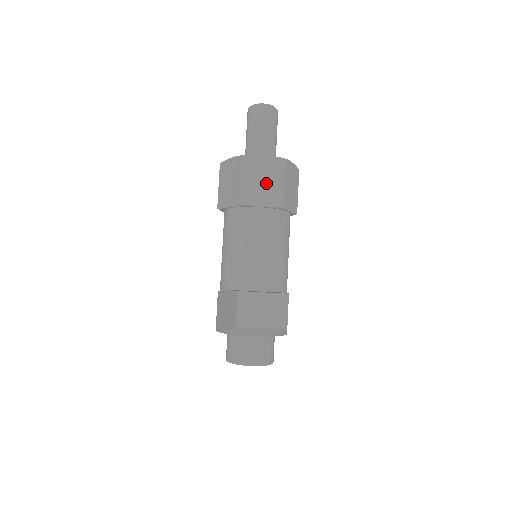
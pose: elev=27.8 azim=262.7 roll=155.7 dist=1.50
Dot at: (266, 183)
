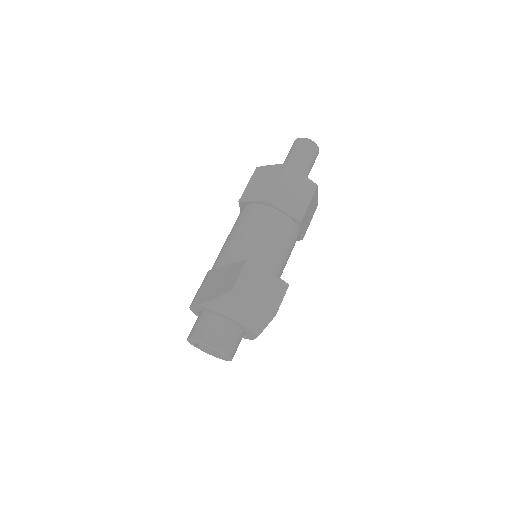
Dot at: (295, 195)
